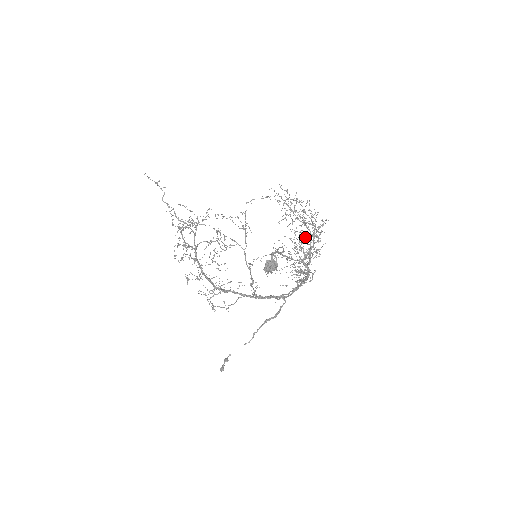
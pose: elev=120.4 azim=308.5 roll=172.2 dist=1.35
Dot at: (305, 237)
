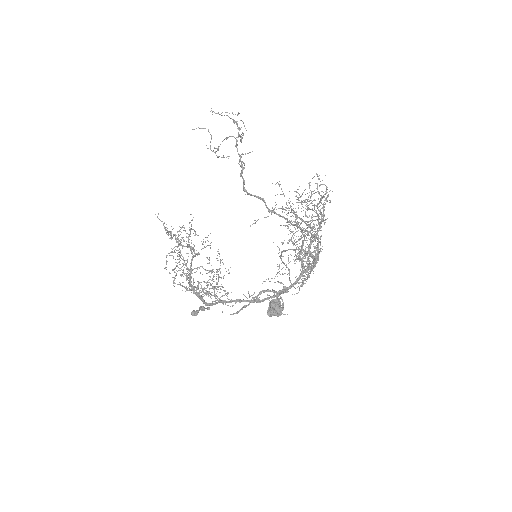
Dot at: occluded
